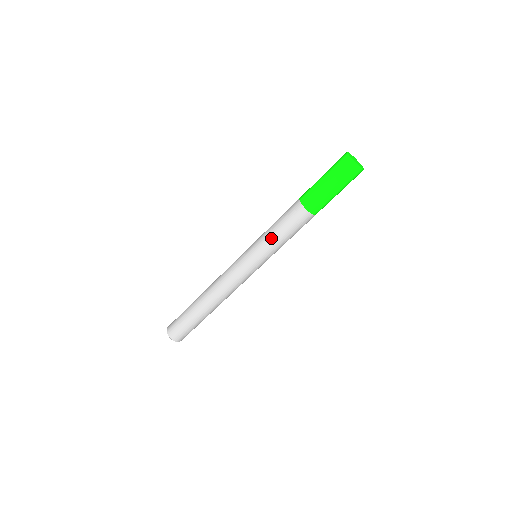
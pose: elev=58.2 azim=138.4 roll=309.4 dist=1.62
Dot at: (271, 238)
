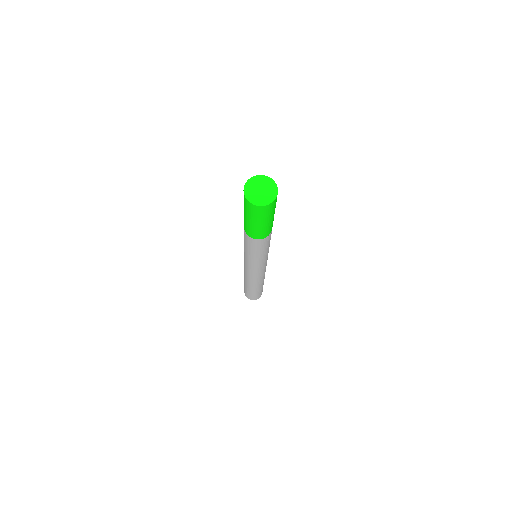
Dot at: (249, 255)
